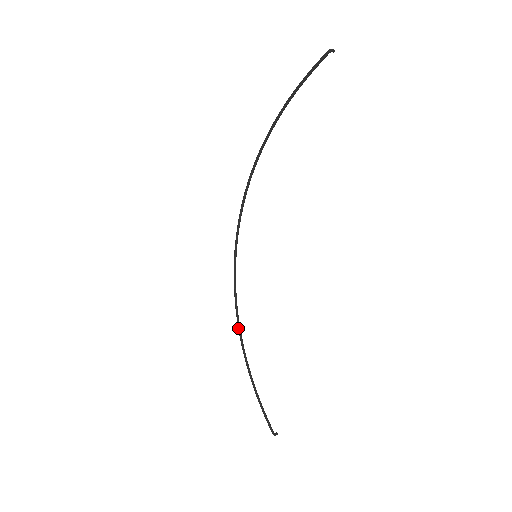
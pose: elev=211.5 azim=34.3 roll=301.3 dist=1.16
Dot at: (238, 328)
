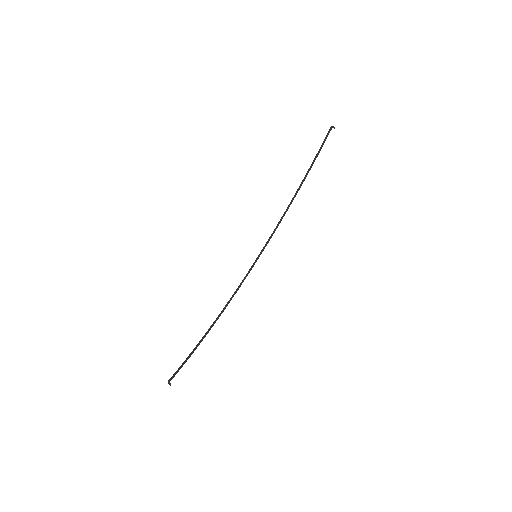
Dot at: (220, 314)
